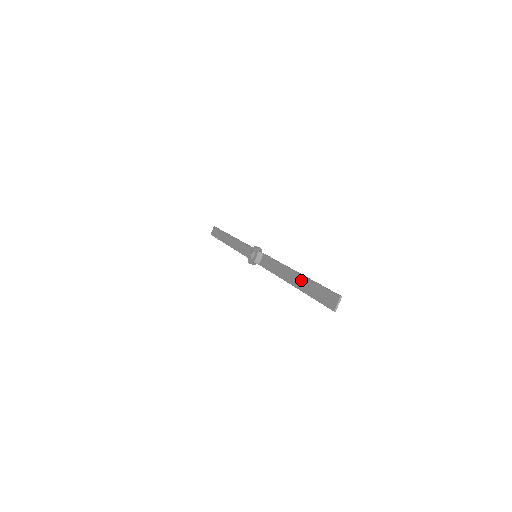
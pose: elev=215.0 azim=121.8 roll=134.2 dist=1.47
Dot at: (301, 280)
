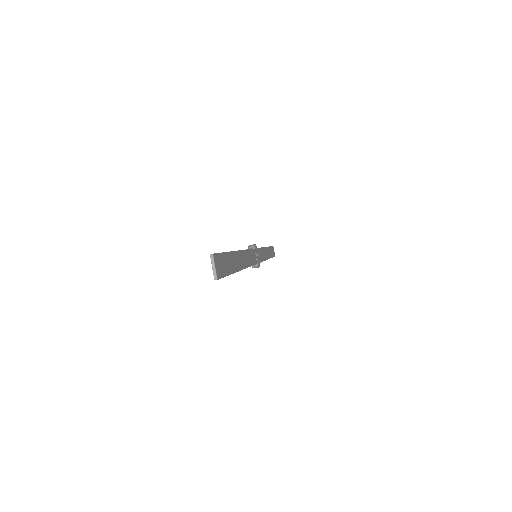
Dot at: occluded
